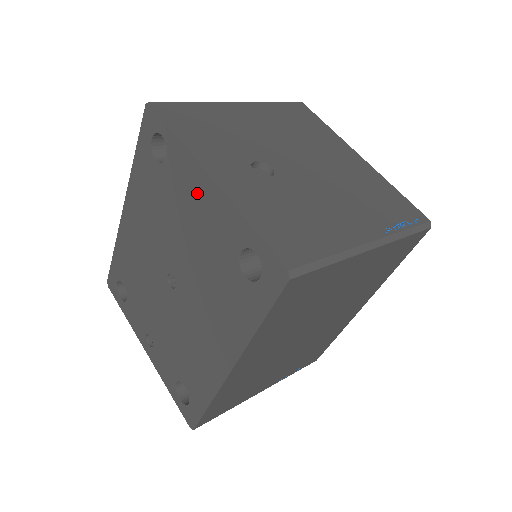
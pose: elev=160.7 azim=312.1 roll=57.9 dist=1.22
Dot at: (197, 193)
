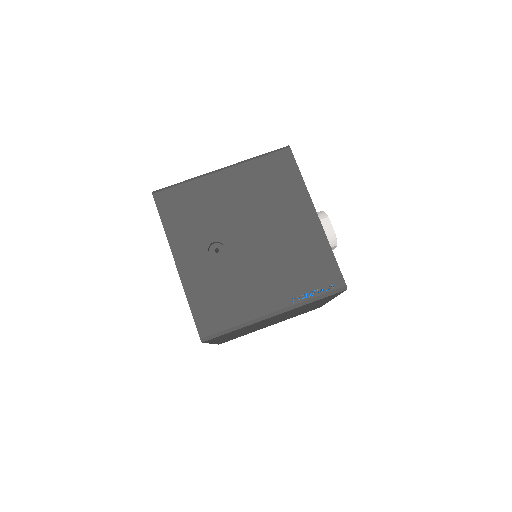
Dot at: occluded
